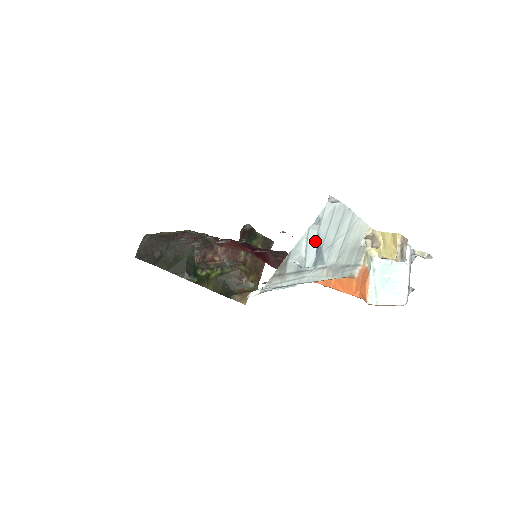
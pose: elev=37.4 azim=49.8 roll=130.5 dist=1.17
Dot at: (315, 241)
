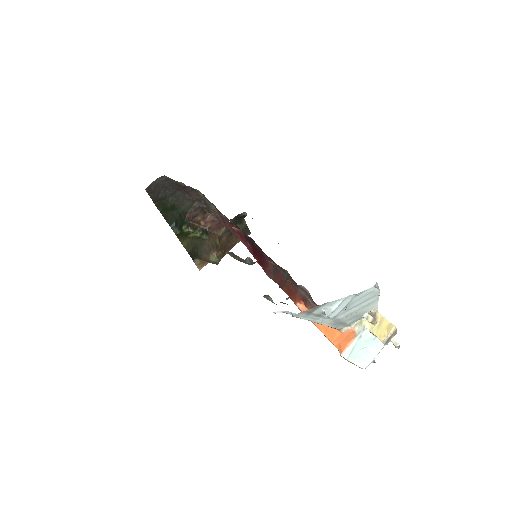
Dot at: (346, 304)
